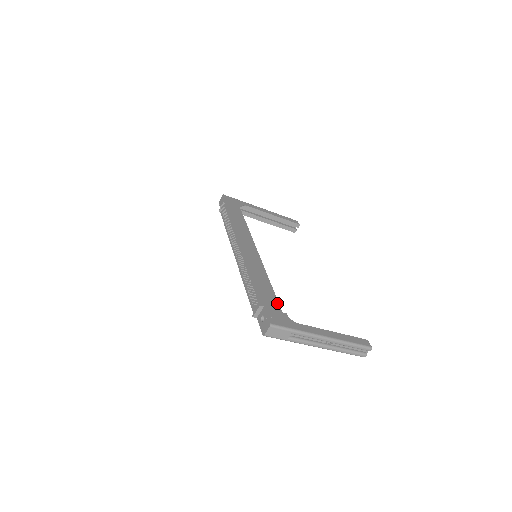
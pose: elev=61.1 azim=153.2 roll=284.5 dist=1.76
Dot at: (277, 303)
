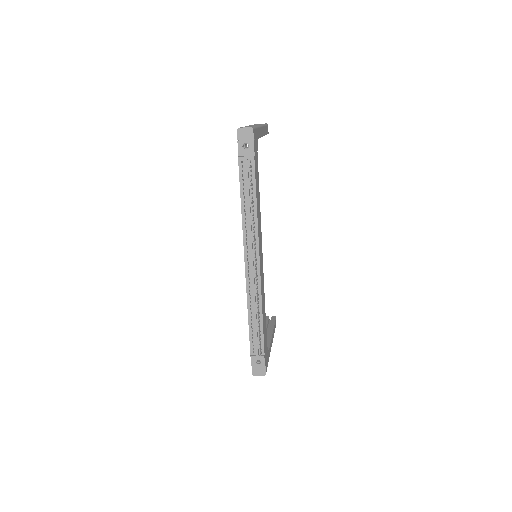
Dot at: occluded
